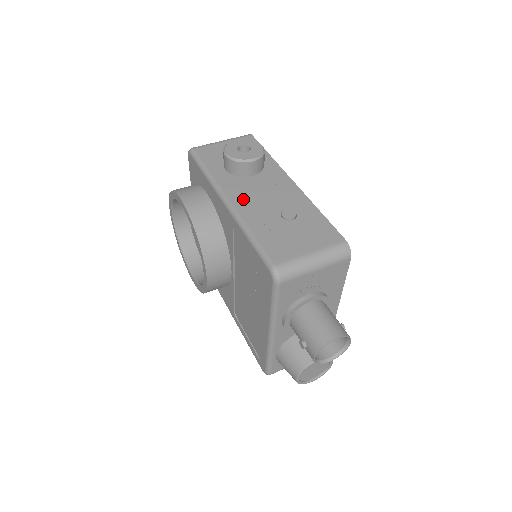
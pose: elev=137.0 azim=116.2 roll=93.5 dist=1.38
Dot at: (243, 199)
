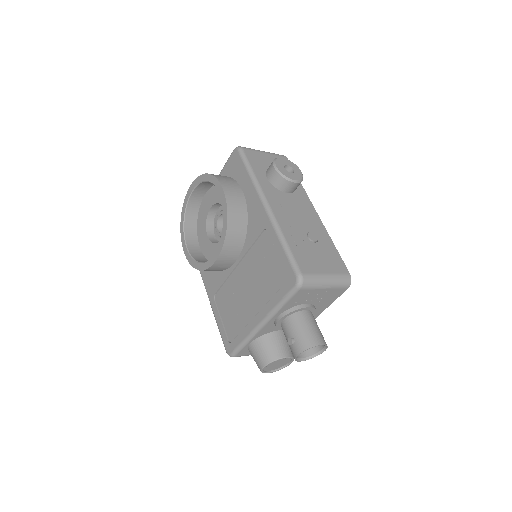
Dot at: (280, 210)
